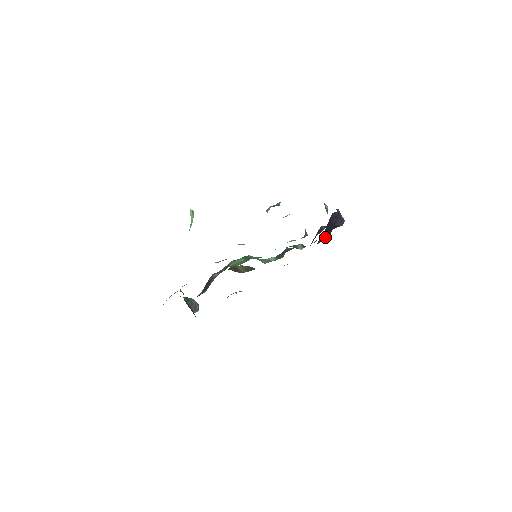
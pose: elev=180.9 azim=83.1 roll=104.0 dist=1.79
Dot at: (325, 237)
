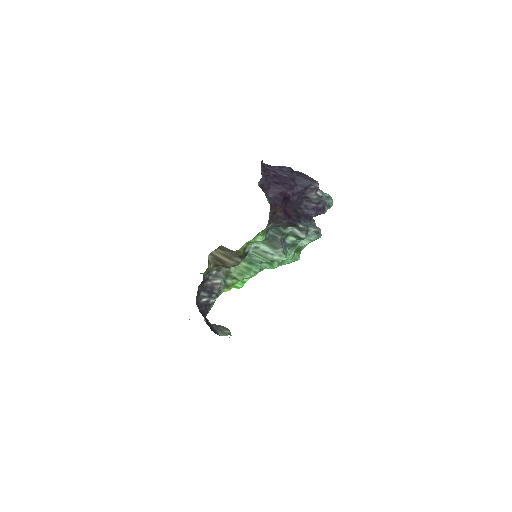
Dot at: (279, 191)
